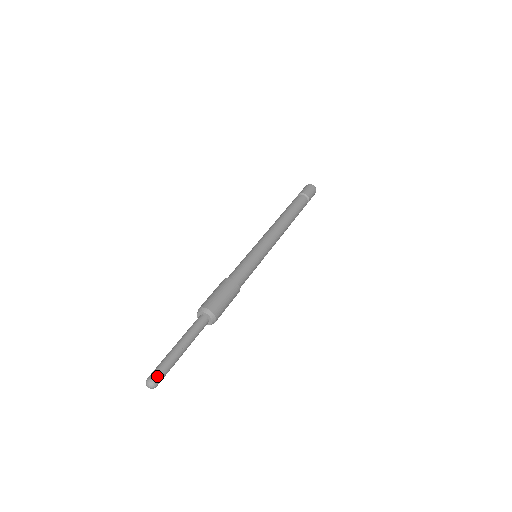
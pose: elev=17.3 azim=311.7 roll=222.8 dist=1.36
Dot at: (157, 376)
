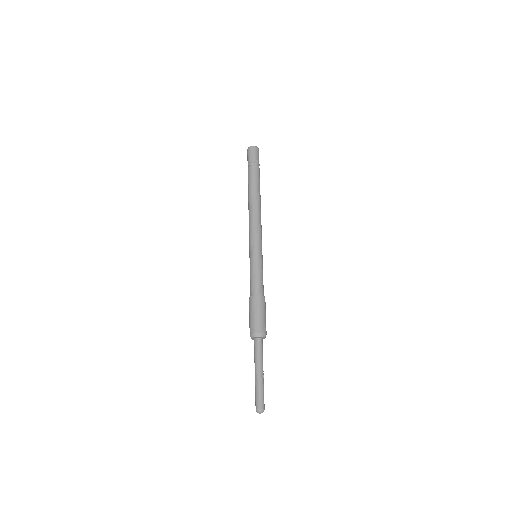
Dot at: (264, 405)
